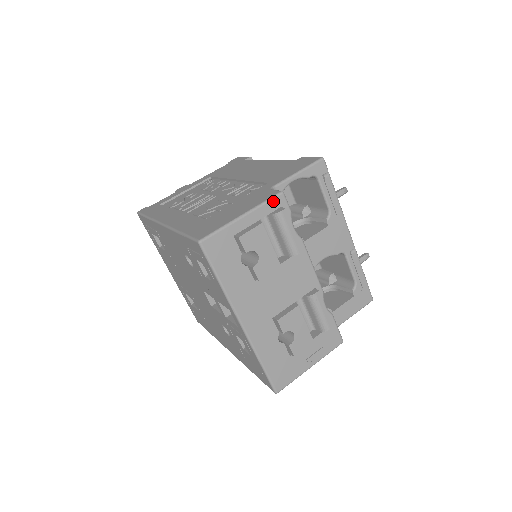
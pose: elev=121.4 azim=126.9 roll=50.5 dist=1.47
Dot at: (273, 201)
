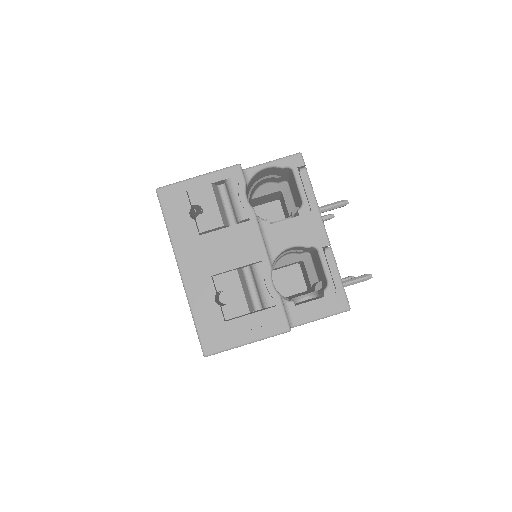
Dot at: (228, 170)
